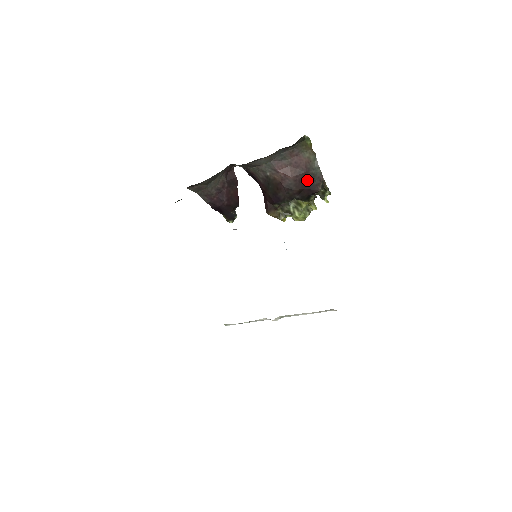
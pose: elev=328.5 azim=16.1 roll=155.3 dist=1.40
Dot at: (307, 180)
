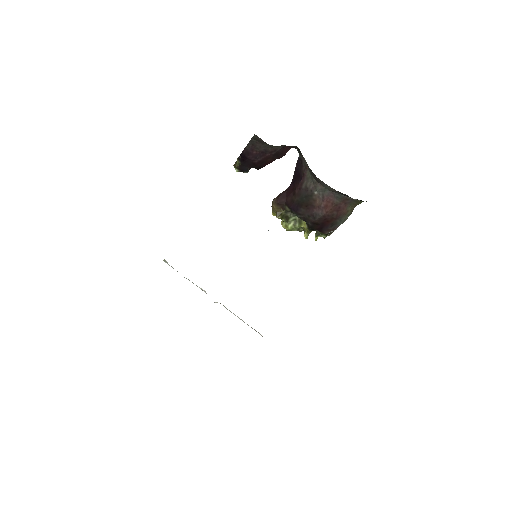
Dot at: (329, 222)
